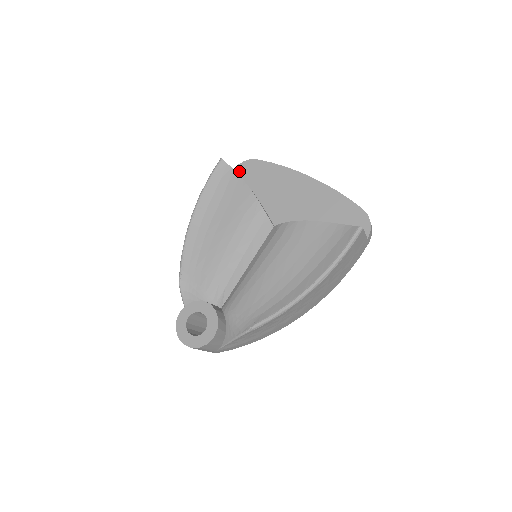
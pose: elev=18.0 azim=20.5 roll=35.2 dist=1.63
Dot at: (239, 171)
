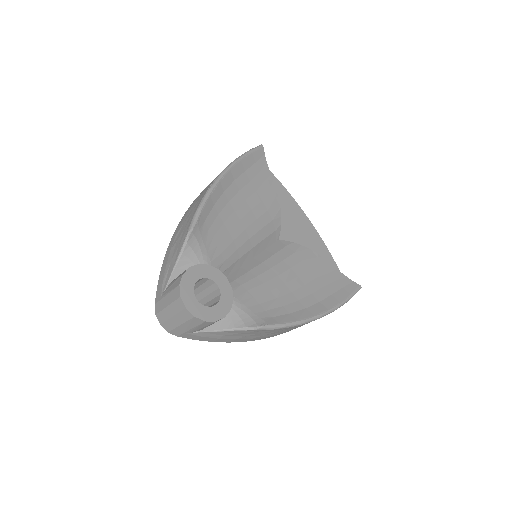
Dot at: occluded
